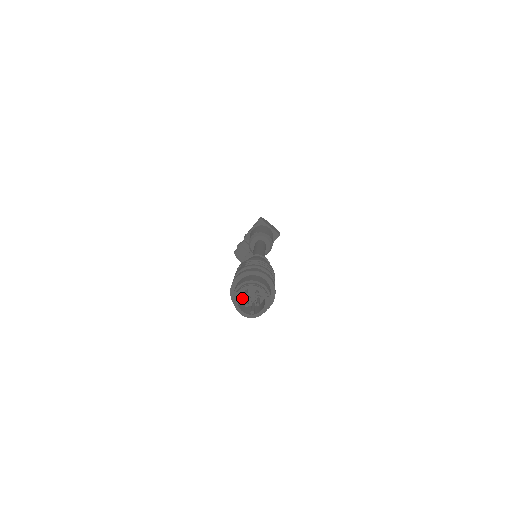
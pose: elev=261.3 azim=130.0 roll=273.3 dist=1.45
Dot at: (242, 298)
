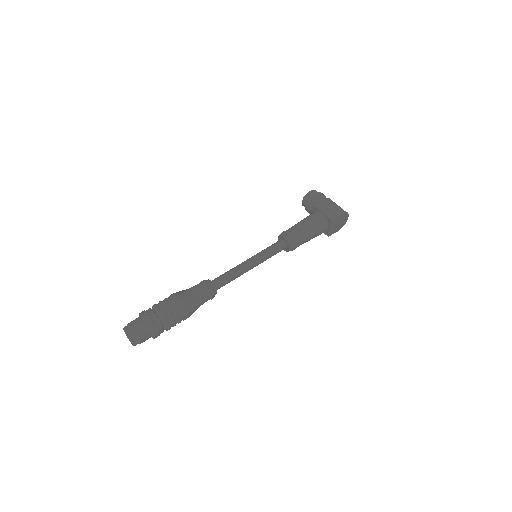
Dot at: occluded
